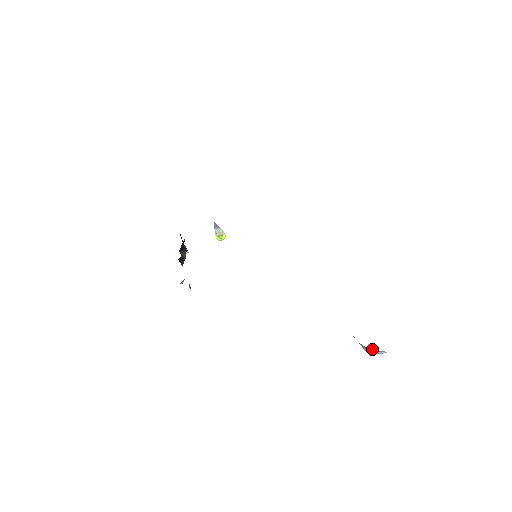
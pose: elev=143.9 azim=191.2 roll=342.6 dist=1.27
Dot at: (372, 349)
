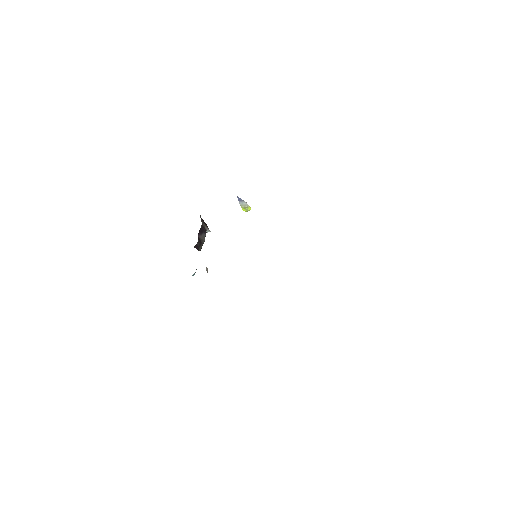
Dot at: occluded
